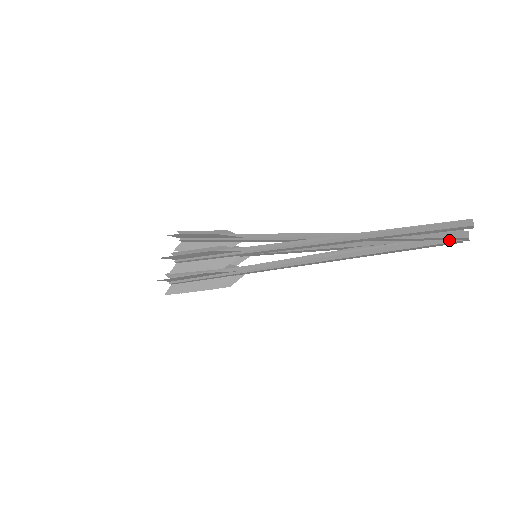
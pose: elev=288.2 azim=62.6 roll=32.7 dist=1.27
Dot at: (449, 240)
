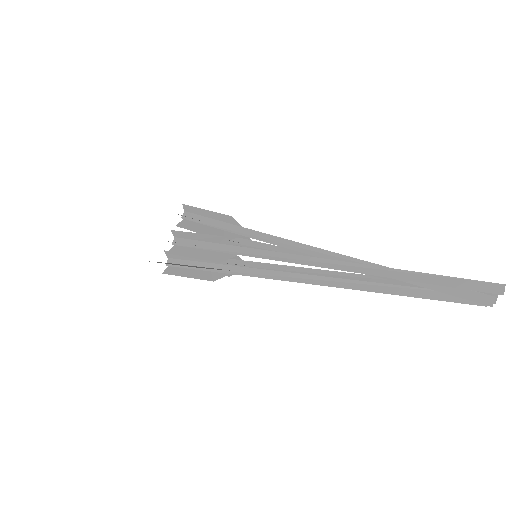
Dot at: (470, 301)
